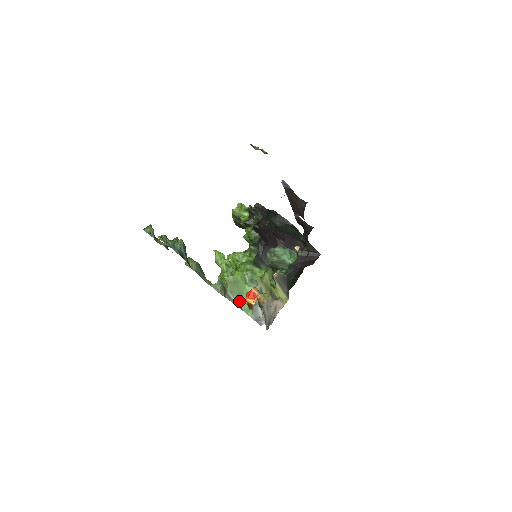
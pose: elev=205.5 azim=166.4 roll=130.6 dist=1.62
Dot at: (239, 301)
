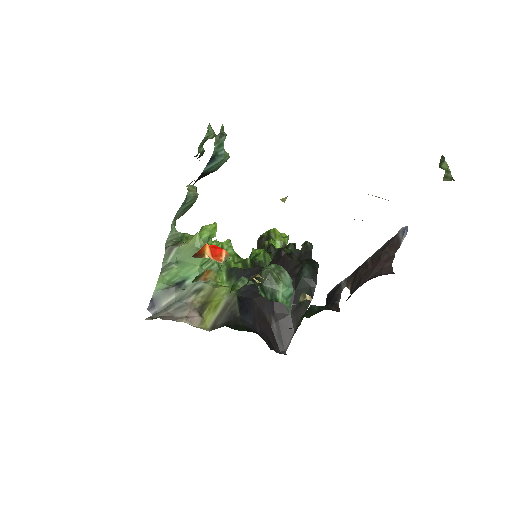
Dot at: (172, 265)
